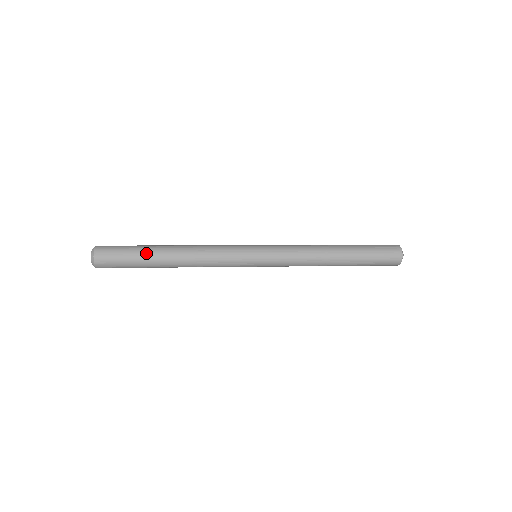
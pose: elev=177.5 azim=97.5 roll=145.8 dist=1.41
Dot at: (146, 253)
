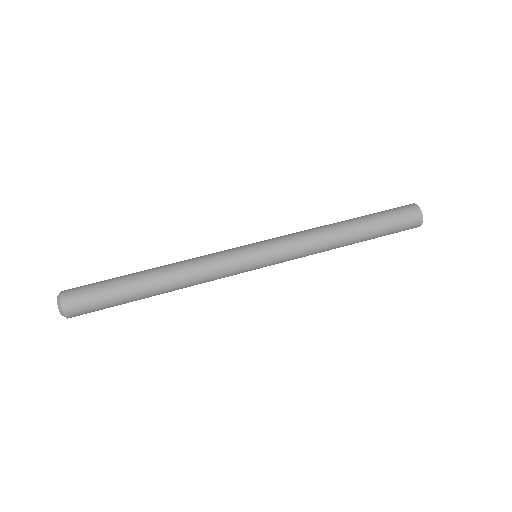
Dot at: (128, 296)
